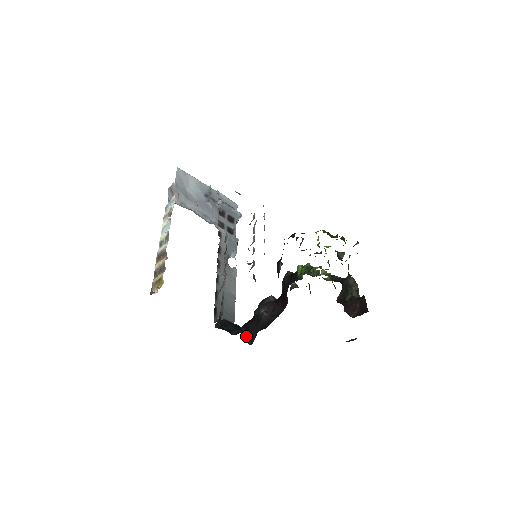
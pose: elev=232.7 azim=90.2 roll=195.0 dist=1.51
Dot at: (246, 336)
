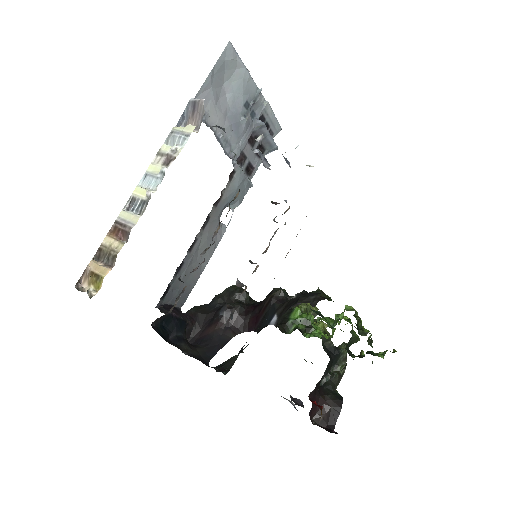
Dot at: (187, 332)
